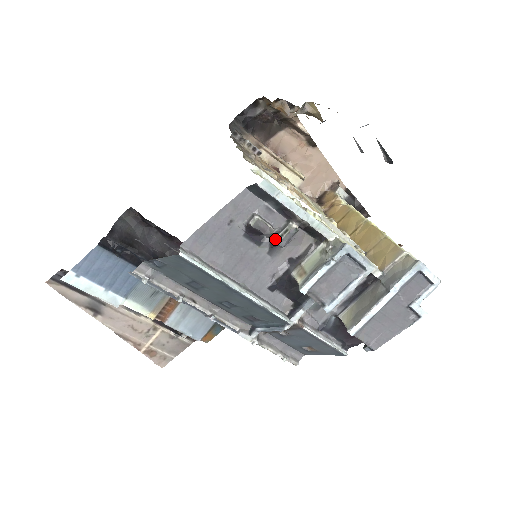
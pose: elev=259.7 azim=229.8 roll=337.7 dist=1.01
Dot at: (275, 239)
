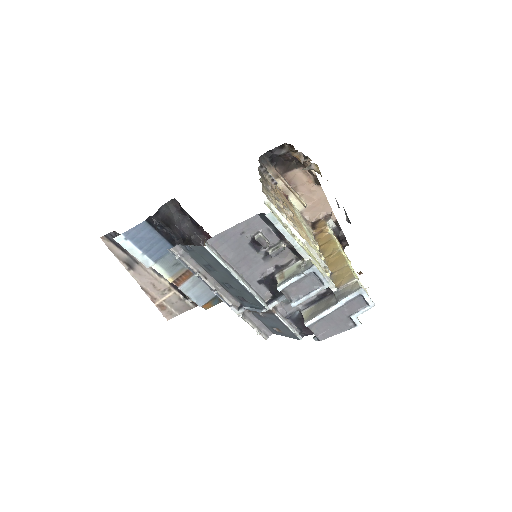
Dot at: (269, 251)
